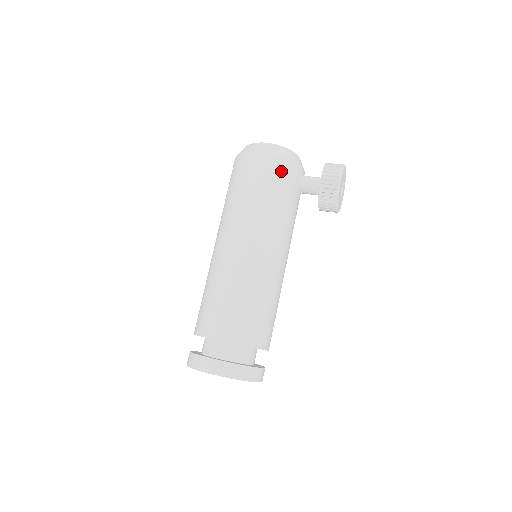
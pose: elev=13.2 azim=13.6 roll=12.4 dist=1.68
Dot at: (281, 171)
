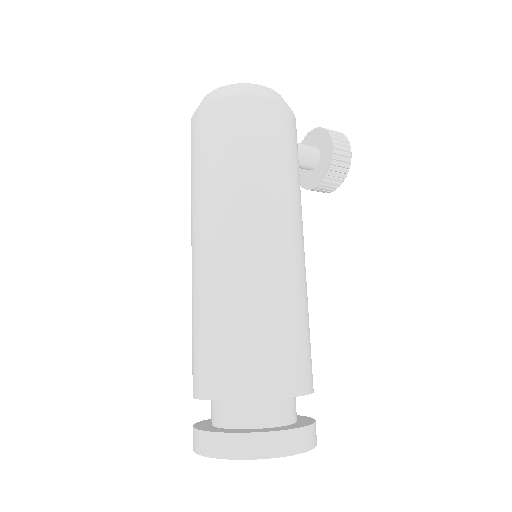
Dot at: (293, 131)
